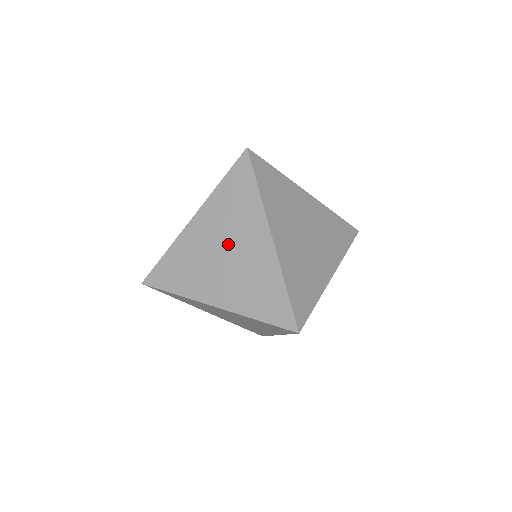
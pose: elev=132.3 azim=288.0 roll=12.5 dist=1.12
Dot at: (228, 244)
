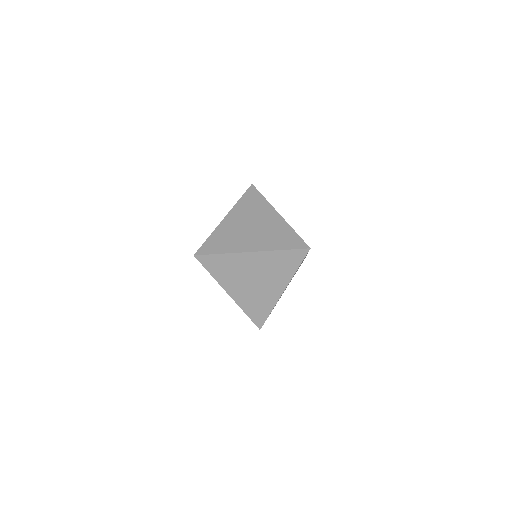
Dot at: (253, 222)
